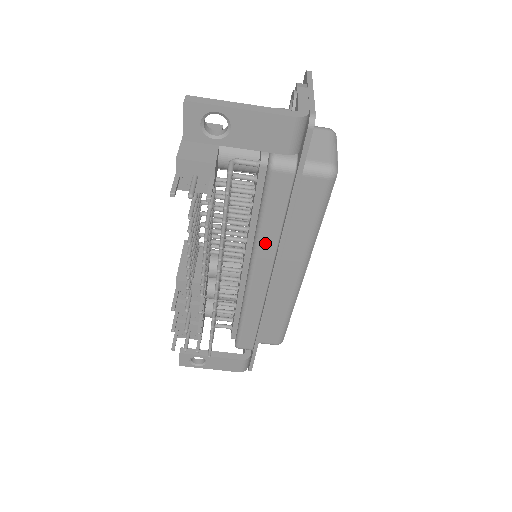
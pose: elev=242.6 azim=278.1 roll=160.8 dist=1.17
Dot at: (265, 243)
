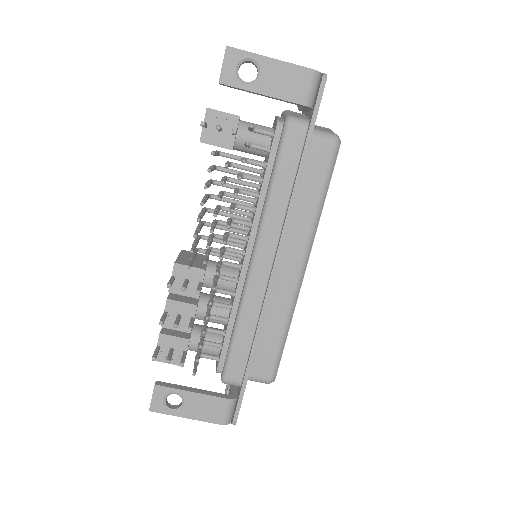
Dot at: (273, 211)
